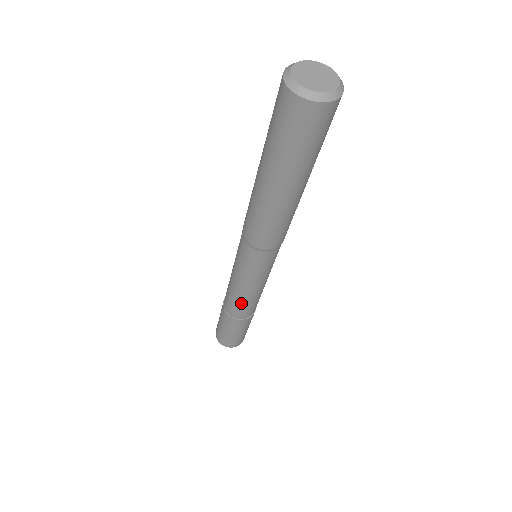
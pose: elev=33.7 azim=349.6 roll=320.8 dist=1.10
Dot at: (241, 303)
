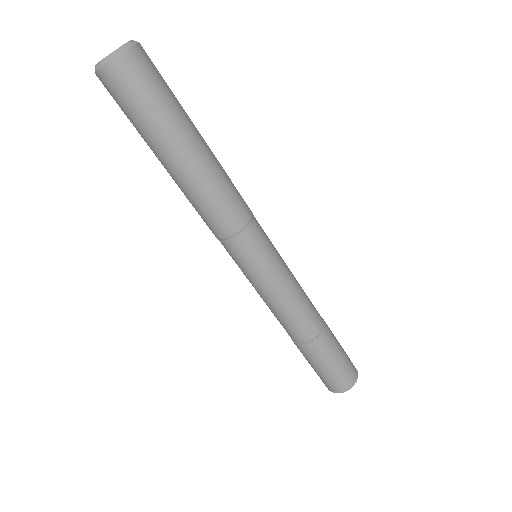
Dot at: (281, 318)
